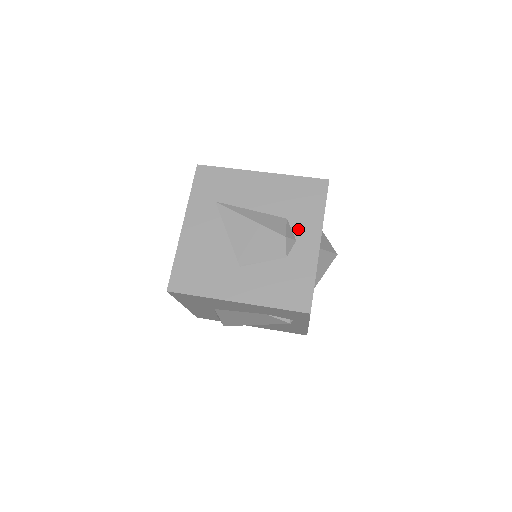
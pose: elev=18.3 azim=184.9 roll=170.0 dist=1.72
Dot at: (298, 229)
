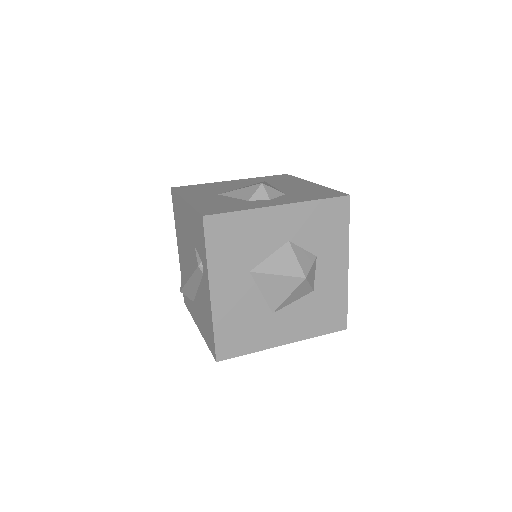
Dot at: (282, 198)
